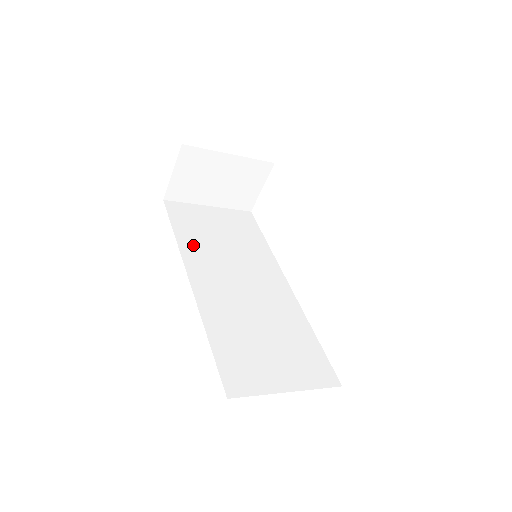
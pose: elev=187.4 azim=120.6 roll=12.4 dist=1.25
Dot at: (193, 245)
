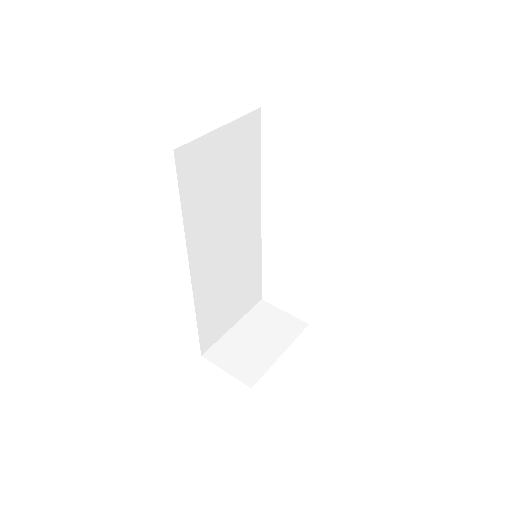
Dot at: (197, 220)
